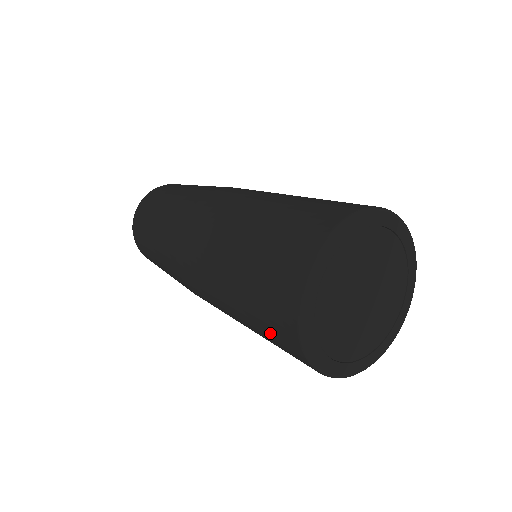
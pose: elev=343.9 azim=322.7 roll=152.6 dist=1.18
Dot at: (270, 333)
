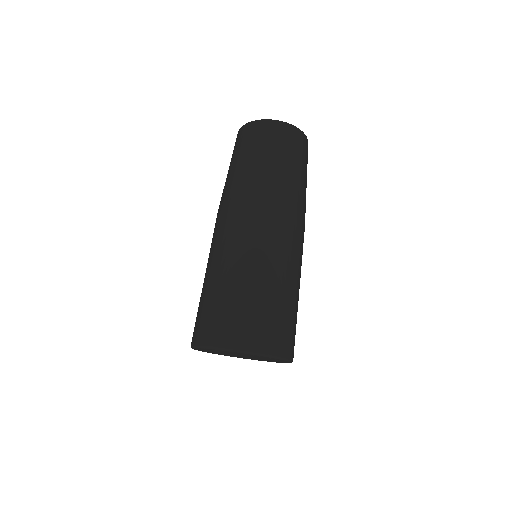
Dot at: (202, 315)
